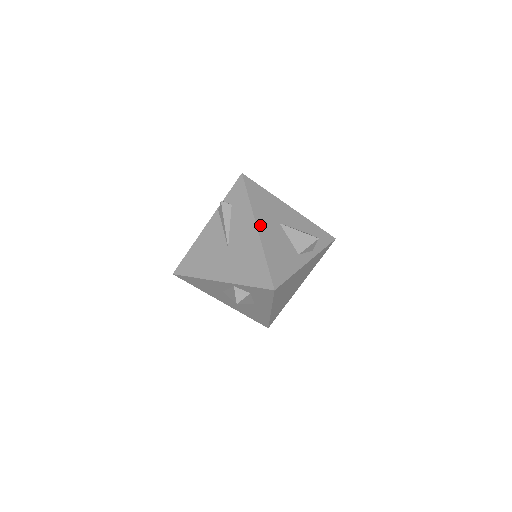
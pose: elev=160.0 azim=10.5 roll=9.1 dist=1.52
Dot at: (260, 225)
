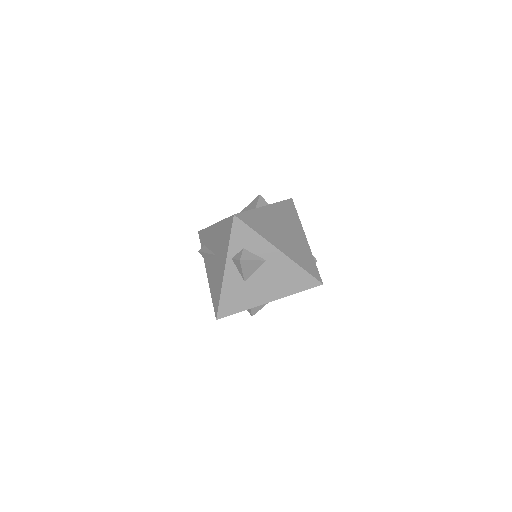
Dot at: occluded
